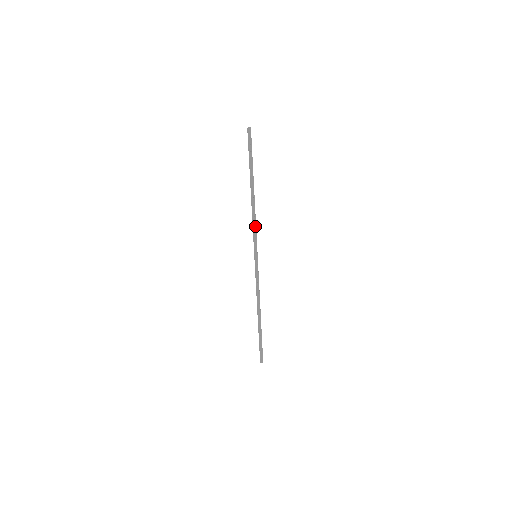
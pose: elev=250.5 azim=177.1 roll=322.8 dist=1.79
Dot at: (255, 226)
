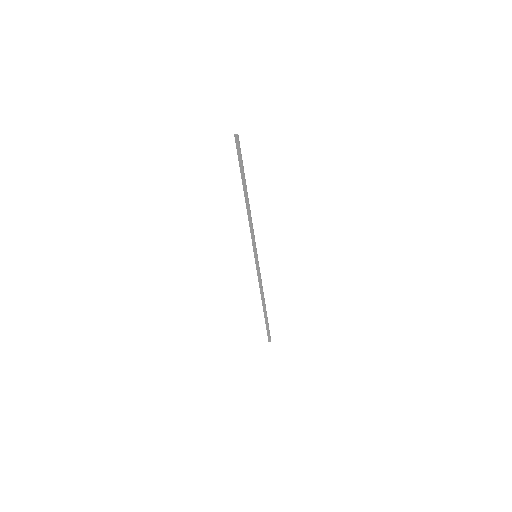
Dot at: (252, 230)
